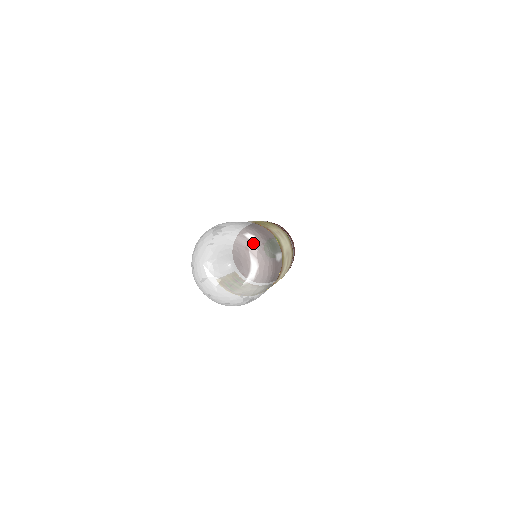
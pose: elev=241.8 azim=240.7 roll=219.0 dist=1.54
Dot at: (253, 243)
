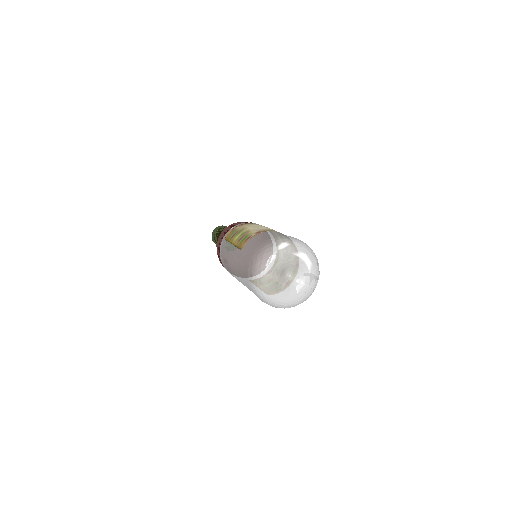
Dot at: (288, 247)
